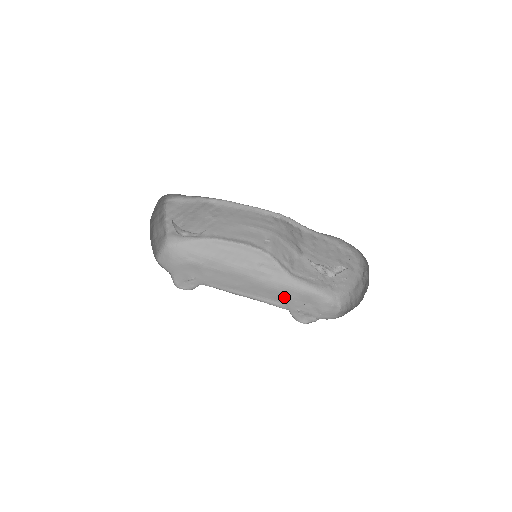
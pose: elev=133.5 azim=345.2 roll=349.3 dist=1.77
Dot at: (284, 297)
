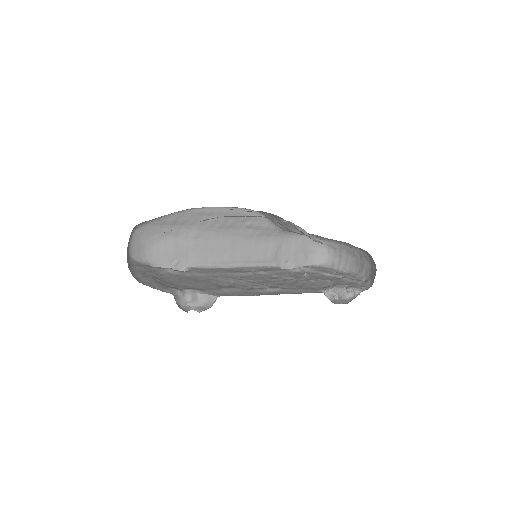
Dot at: (273, 251)
